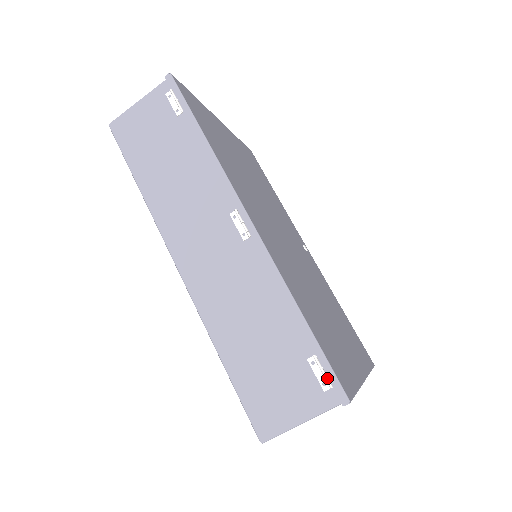
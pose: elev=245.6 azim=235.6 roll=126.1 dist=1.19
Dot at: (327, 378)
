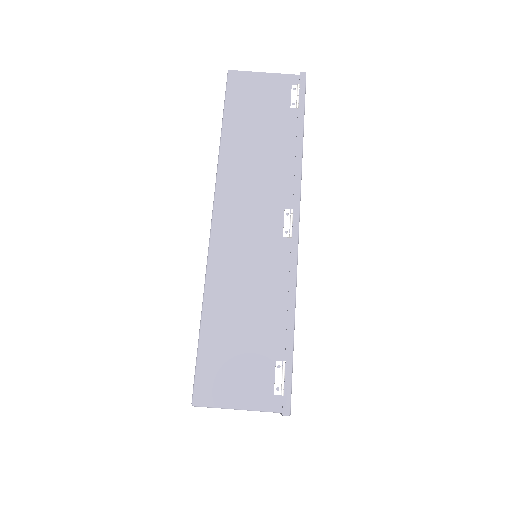
Dot at: (284, 385)
